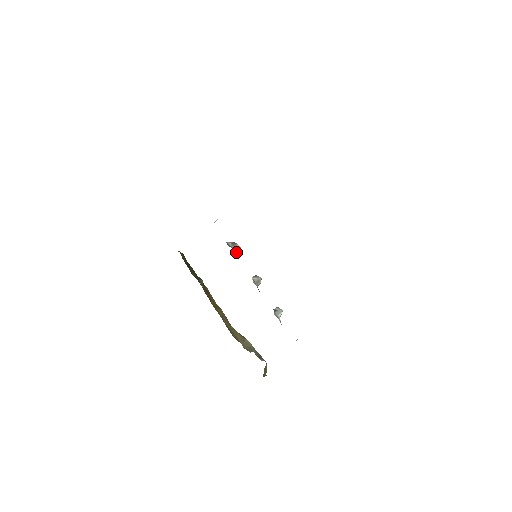
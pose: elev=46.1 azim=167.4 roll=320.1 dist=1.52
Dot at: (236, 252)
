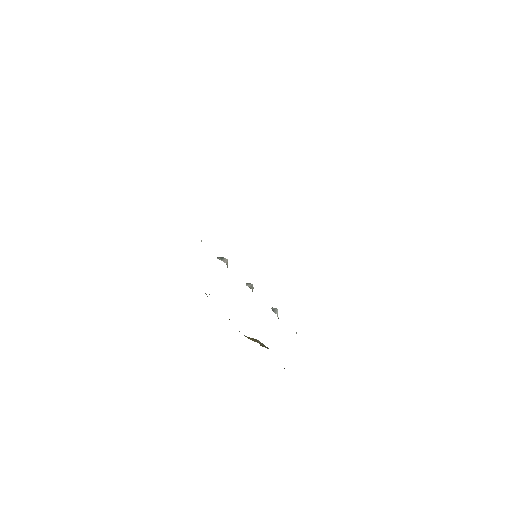
Dot at: (226, 264)
